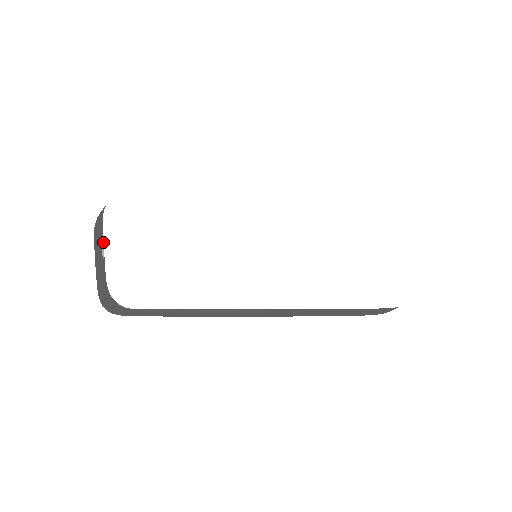
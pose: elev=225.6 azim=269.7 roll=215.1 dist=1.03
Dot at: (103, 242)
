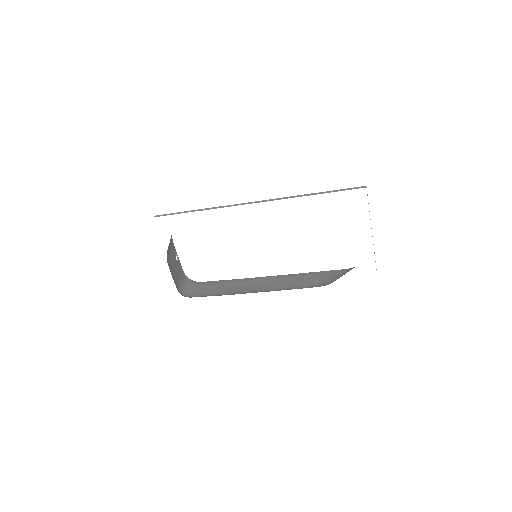
Dot at: (176, 252)
